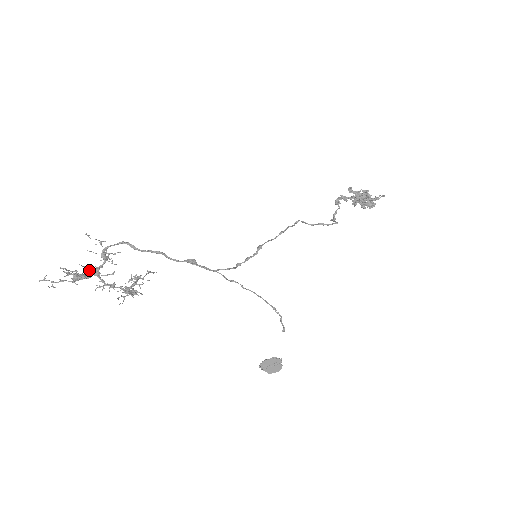
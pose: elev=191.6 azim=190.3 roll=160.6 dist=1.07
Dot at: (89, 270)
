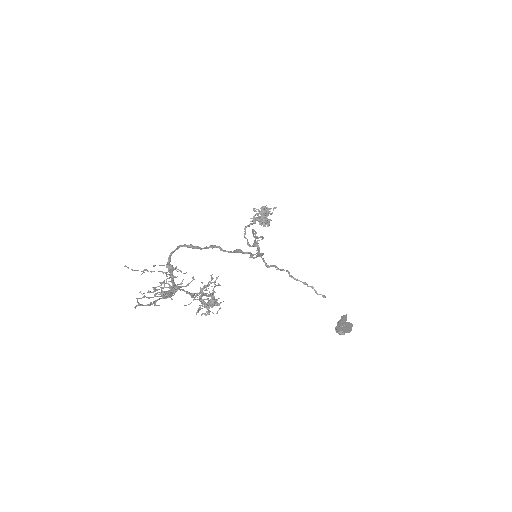
Dot at: (169, 285)
